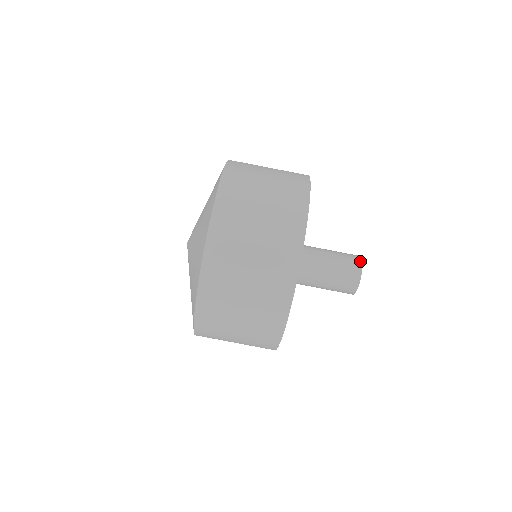
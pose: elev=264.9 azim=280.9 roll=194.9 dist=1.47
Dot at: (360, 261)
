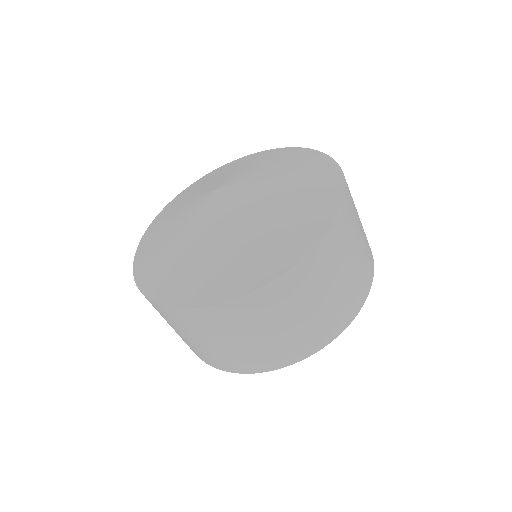
Dot at: occluded
